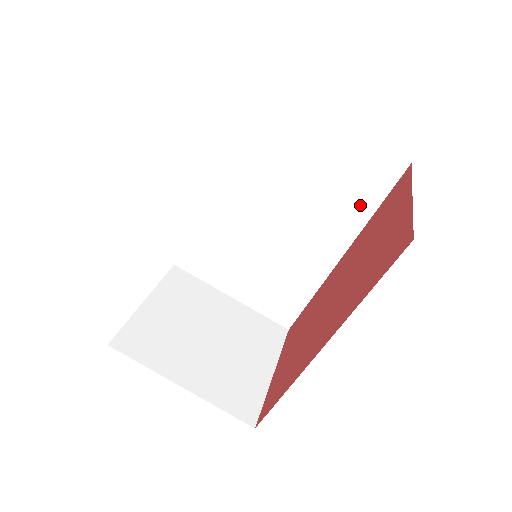
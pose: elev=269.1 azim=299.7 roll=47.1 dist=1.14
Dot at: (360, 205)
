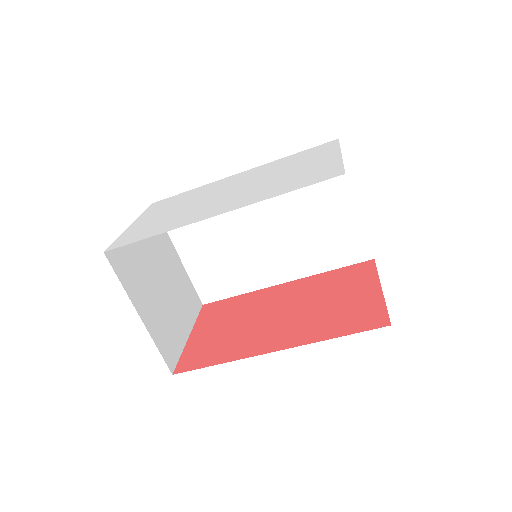
Dot at: (326, 260)
